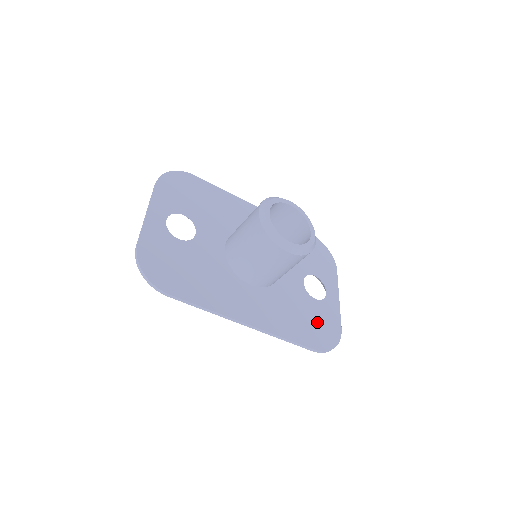
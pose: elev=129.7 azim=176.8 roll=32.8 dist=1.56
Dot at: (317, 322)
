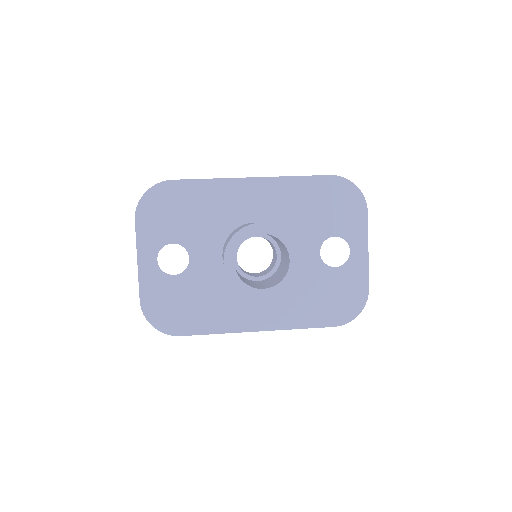
Dot at: (337, 295)
